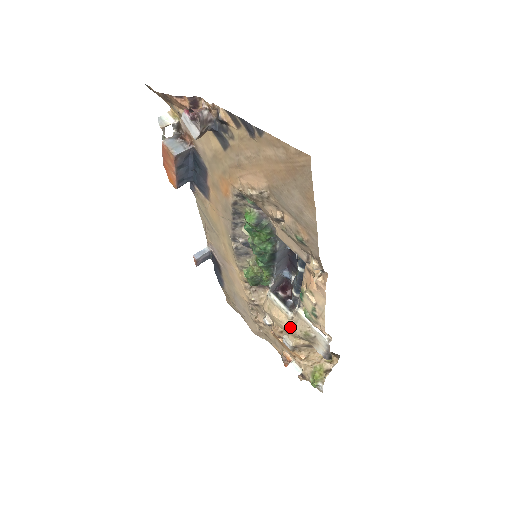
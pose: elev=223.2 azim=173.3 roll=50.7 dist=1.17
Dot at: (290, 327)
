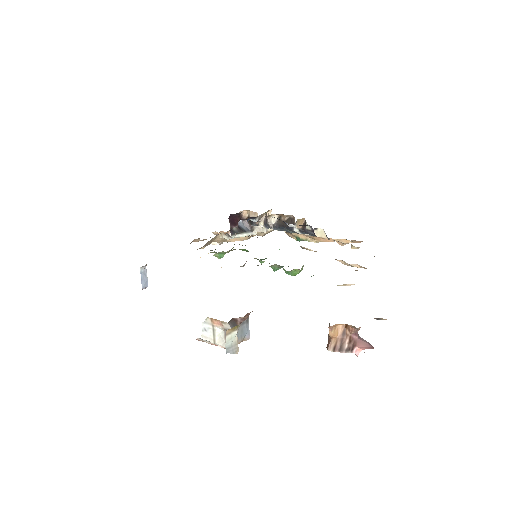
Dot at: occluded
